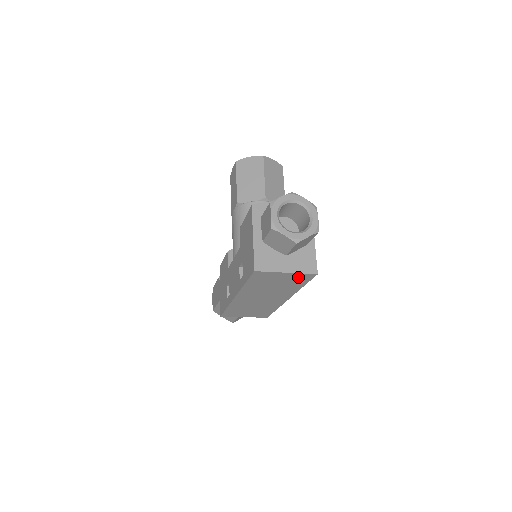
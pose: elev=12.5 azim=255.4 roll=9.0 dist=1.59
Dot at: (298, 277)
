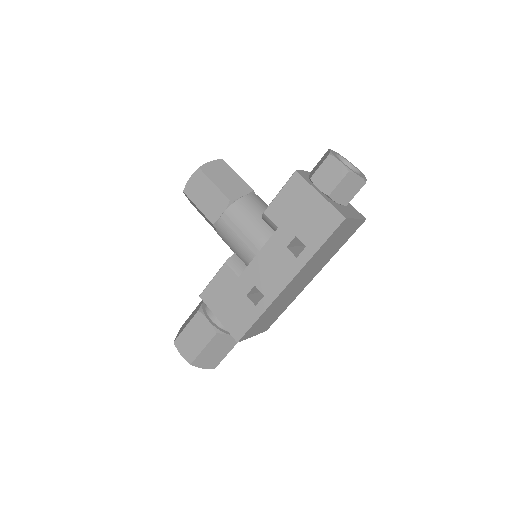
Dot at: (354, 227)
